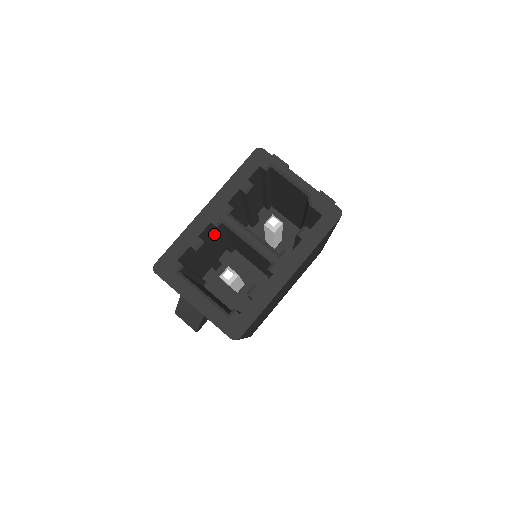
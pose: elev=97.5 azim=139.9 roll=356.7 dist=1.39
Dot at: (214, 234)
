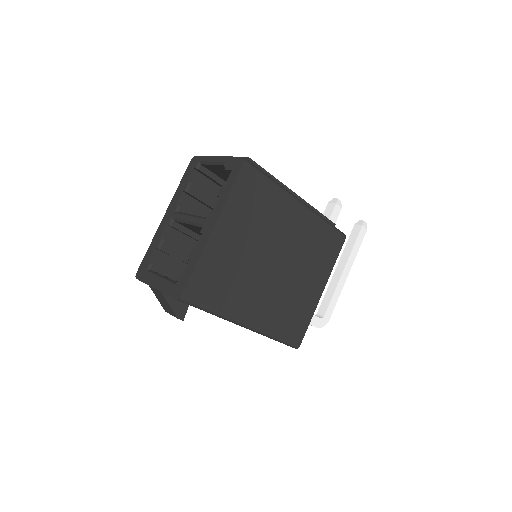
Dot at: (193, 242)
